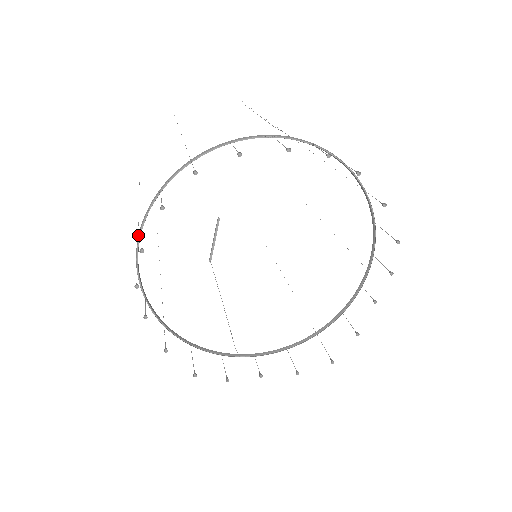
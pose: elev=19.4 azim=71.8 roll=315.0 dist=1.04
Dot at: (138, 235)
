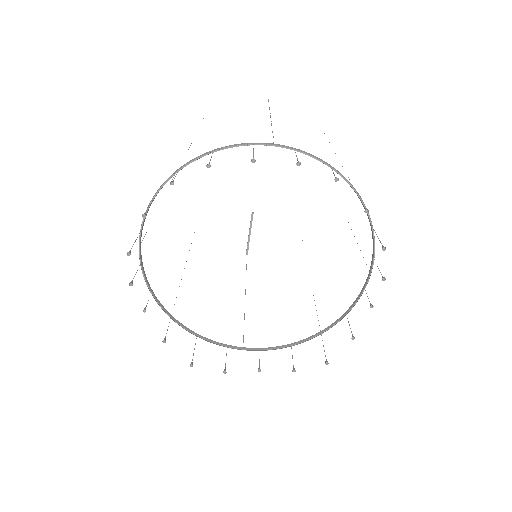
Dot at: (139, 237)
